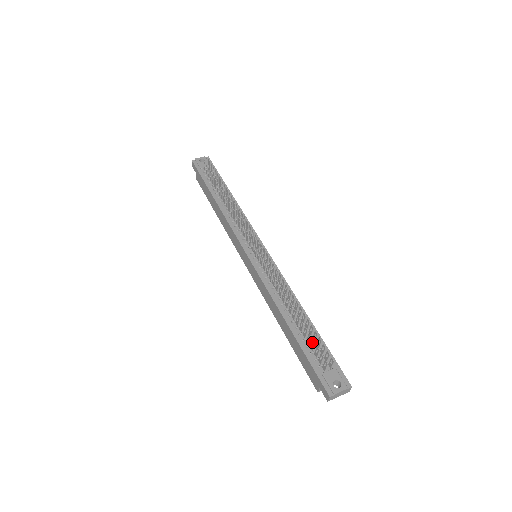
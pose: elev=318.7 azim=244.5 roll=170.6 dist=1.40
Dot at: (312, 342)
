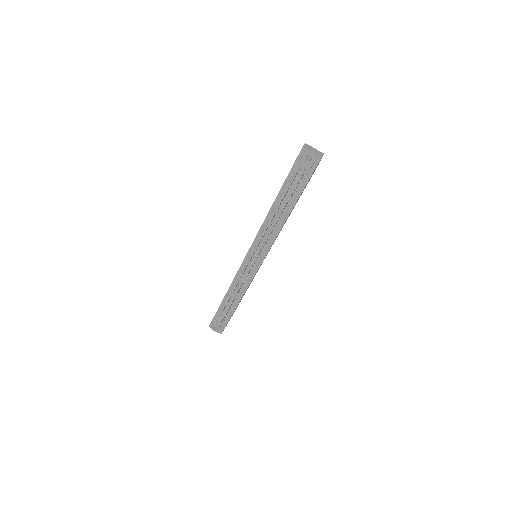
Dot at: occluded
